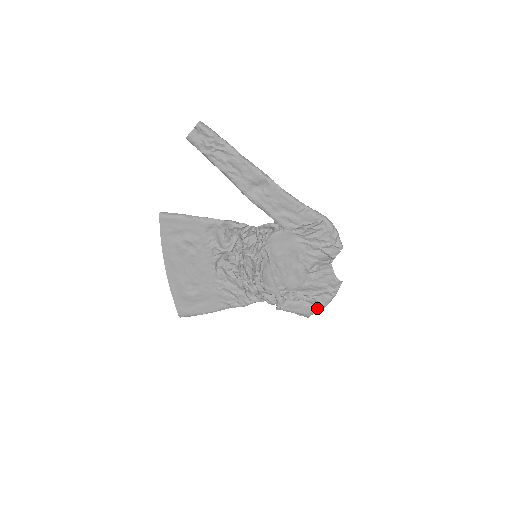
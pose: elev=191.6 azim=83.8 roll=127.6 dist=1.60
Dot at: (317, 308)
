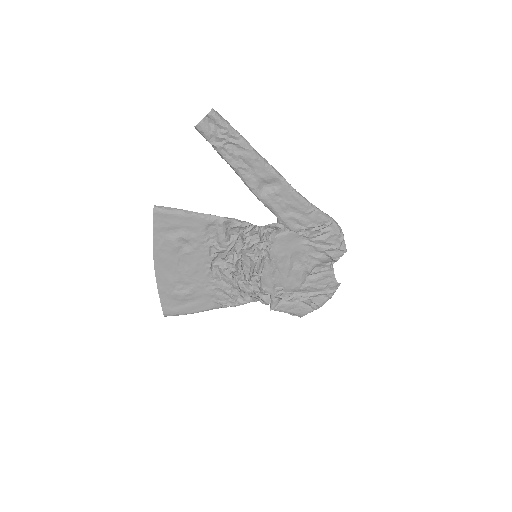
Dot at: (312, 309)
